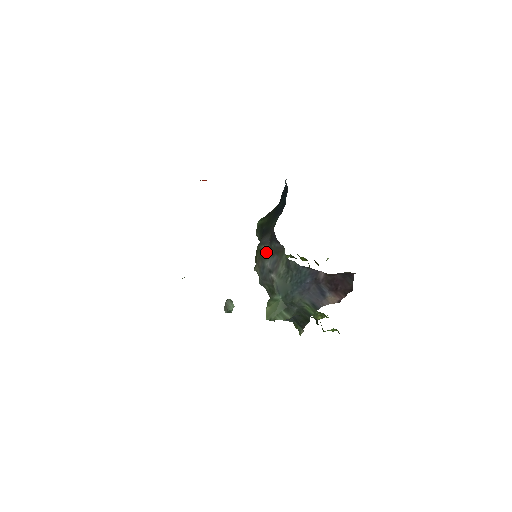
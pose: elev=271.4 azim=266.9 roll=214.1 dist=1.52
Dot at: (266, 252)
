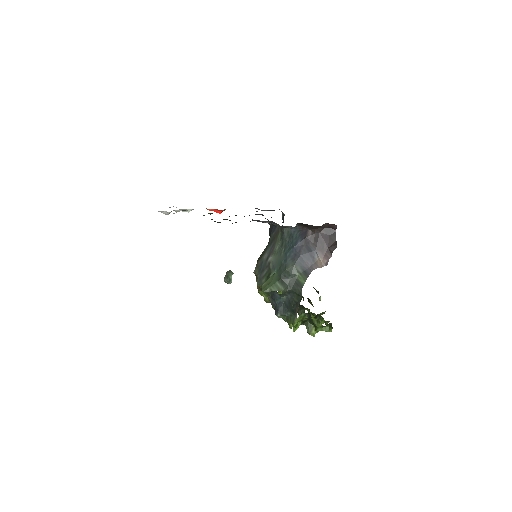
Dot at: occluded
